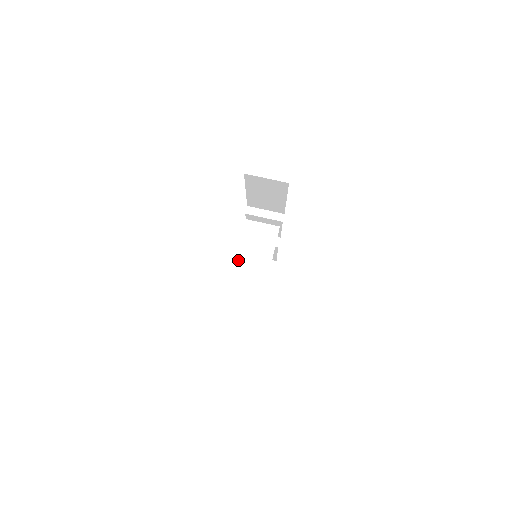
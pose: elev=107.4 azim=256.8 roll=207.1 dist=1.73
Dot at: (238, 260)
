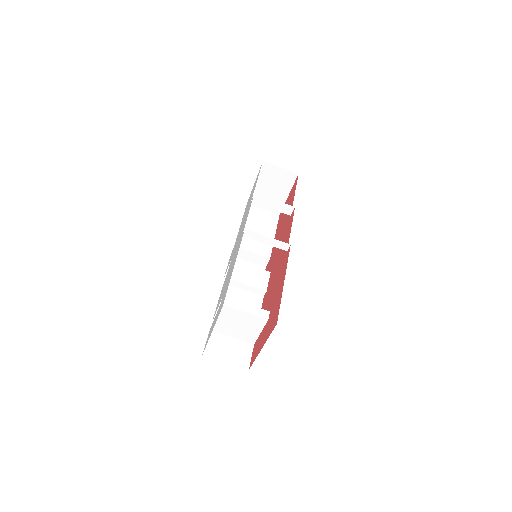
Dot at: (222, 333)
